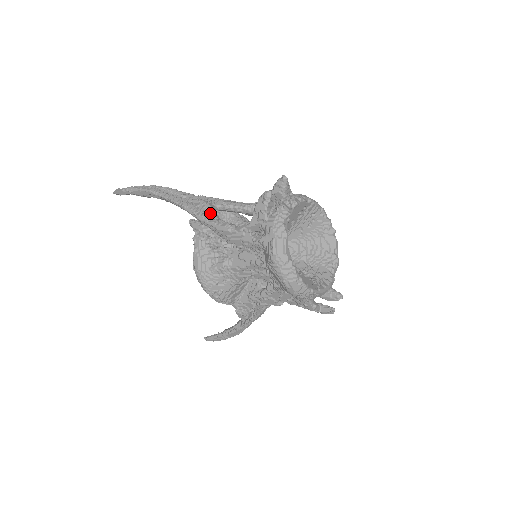
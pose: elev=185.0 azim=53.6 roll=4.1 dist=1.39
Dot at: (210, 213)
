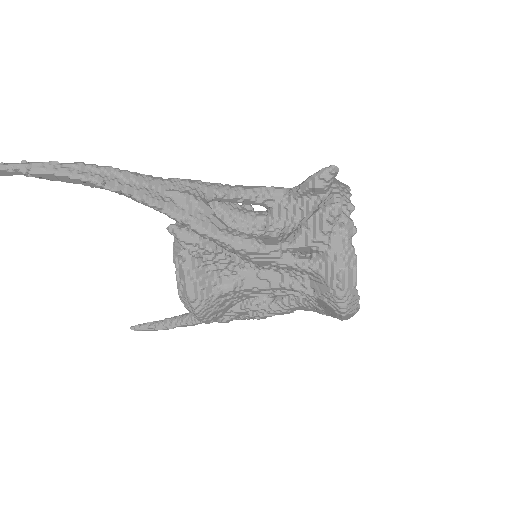
Dot at: (211, 218)
